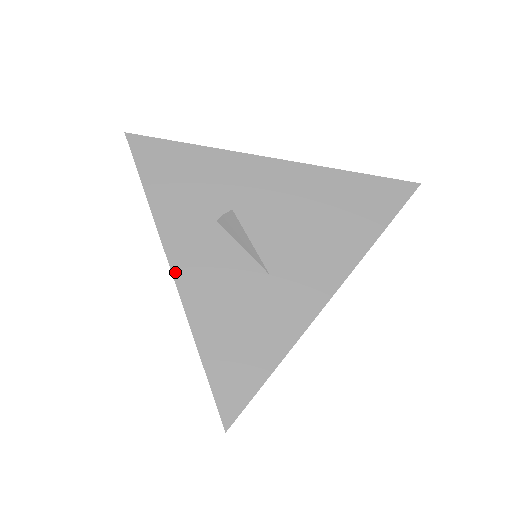
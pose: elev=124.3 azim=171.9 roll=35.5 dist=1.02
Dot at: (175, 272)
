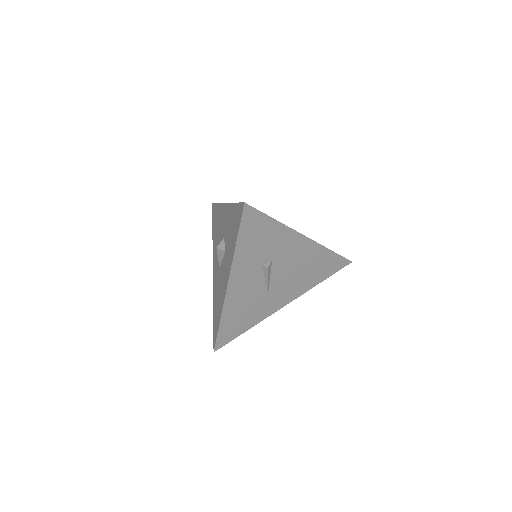
Dot at: (229, 288)
